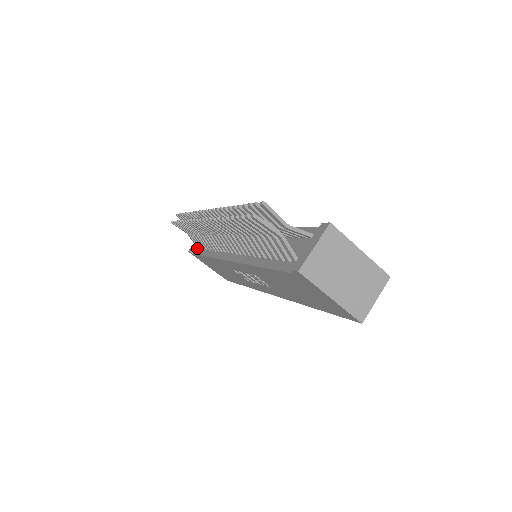
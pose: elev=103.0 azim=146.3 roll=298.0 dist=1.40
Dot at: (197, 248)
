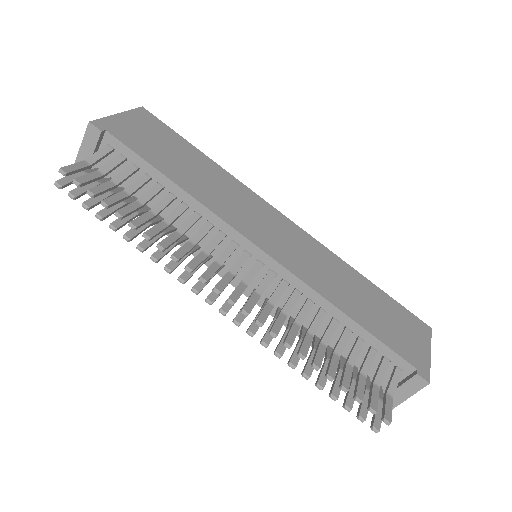
Dot at: occluded
